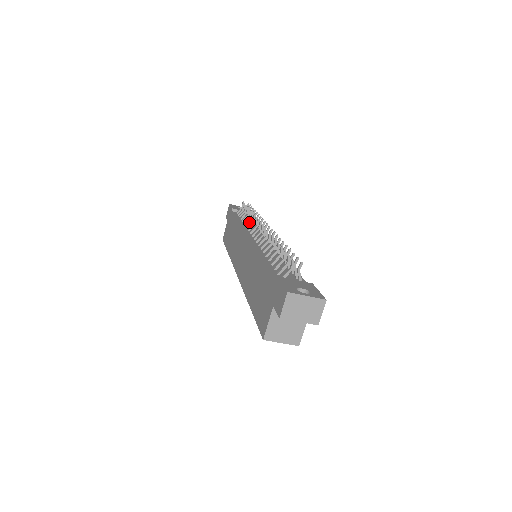
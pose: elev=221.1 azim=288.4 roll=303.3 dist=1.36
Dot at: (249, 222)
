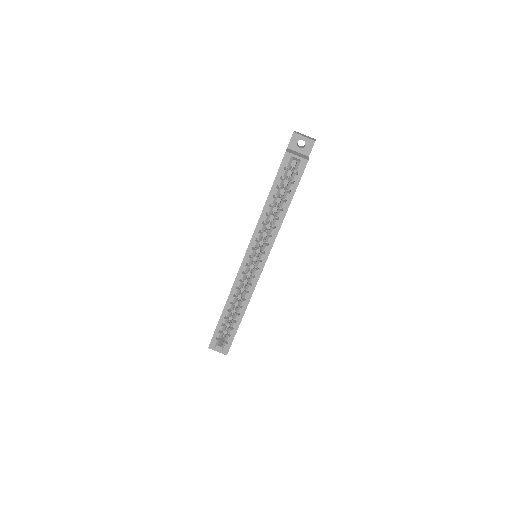
Dot at: occluded
